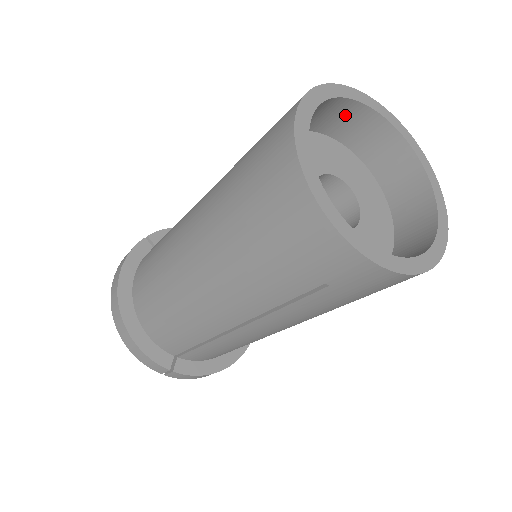
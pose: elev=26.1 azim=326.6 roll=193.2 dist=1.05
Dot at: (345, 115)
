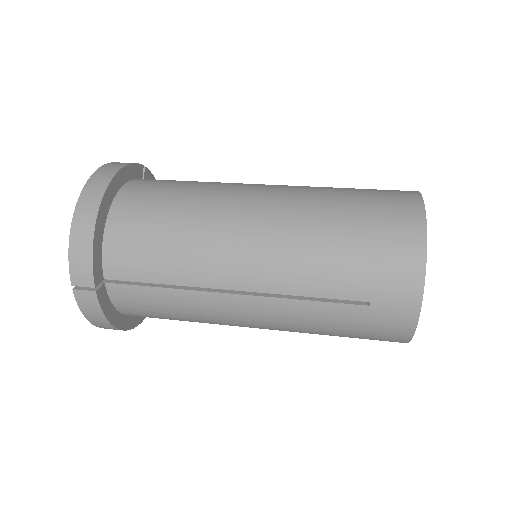
Dot at: occluded
